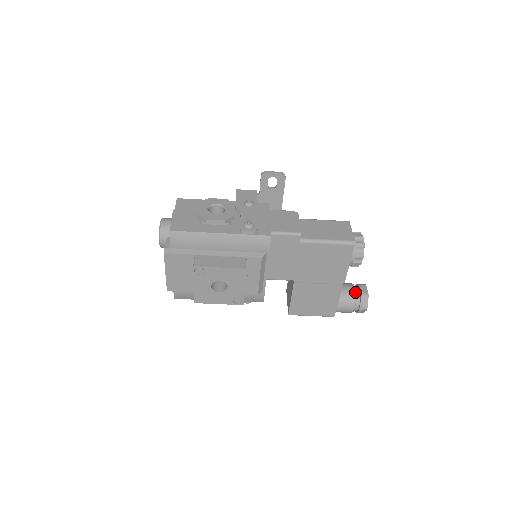
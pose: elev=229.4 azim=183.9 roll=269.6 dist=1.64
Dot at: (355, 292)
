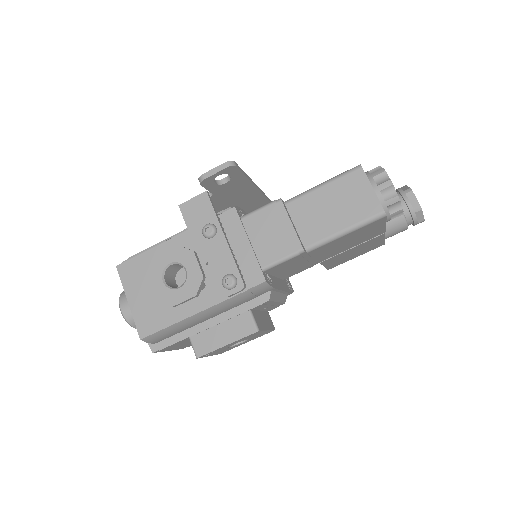
Dot at: occluded
